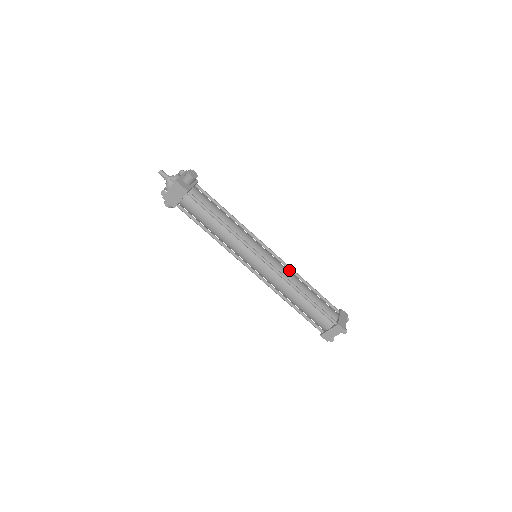
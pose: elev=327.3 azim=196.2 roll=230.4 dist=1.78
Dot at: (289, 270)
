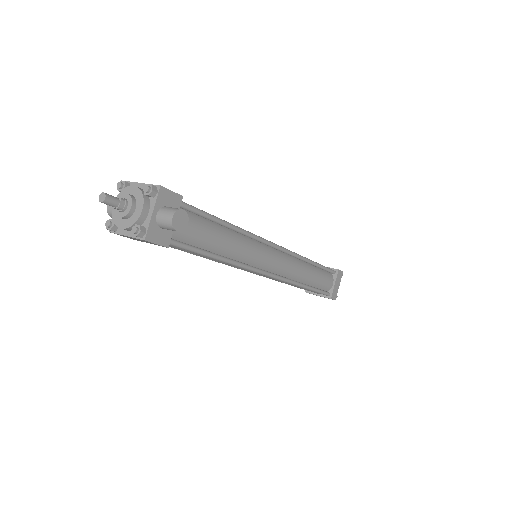
Dot at: (295, 257)
